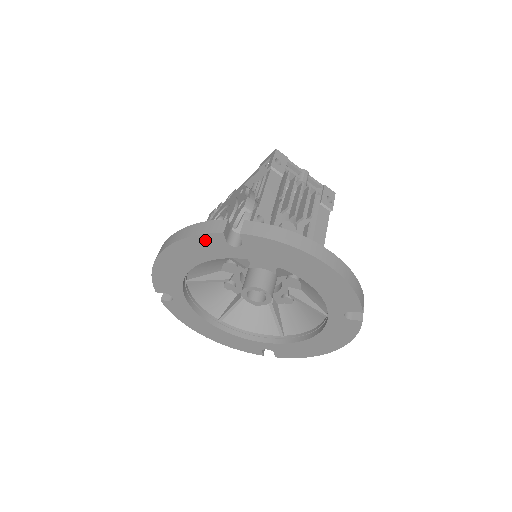
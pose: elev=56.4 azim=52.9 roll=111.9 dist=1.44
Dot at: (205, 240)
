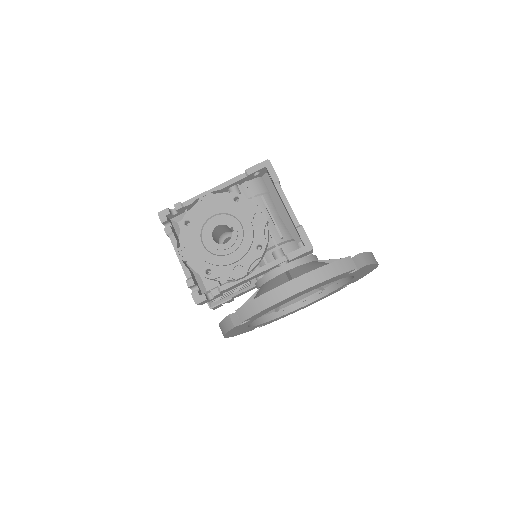
Dot at: occluded
